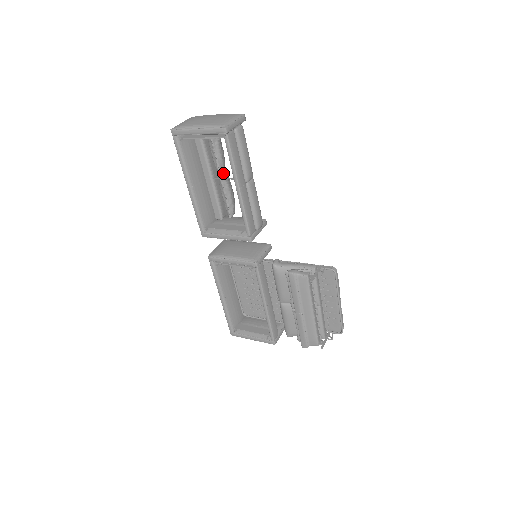
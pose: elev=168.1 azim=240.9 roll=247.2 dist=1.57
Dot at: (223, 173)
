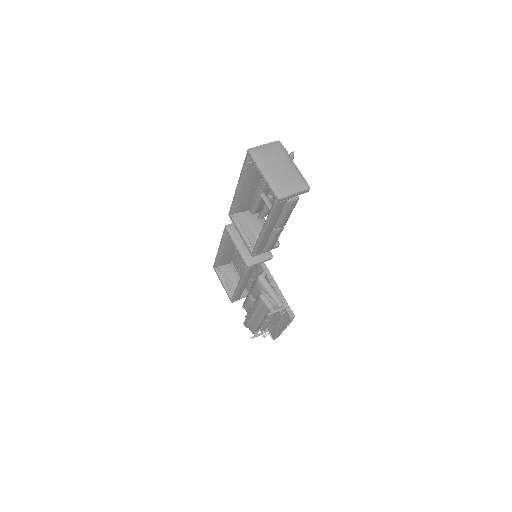
Dot at: occluded
